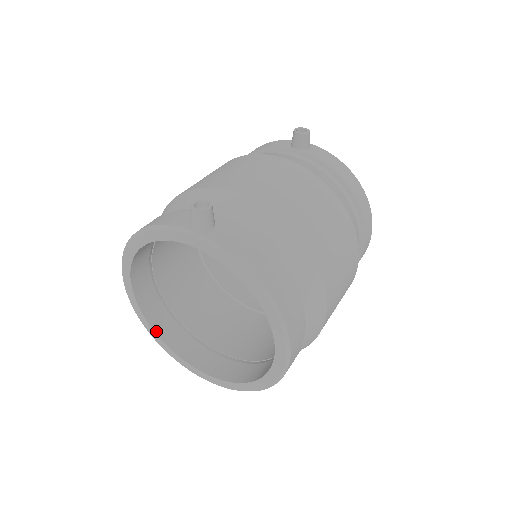
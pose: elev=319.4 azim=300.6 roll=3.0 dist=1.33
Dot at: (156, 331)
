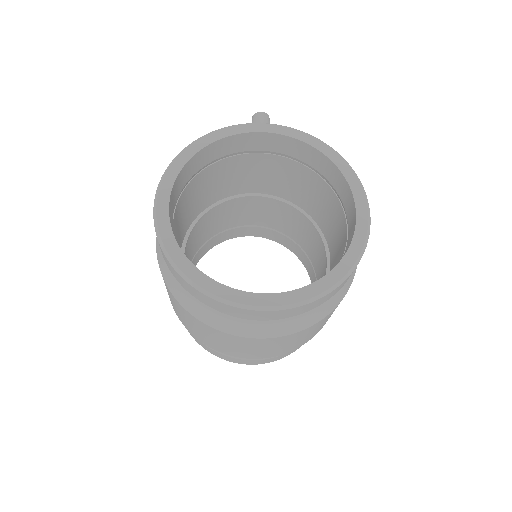
Dot at: (191, 263)
